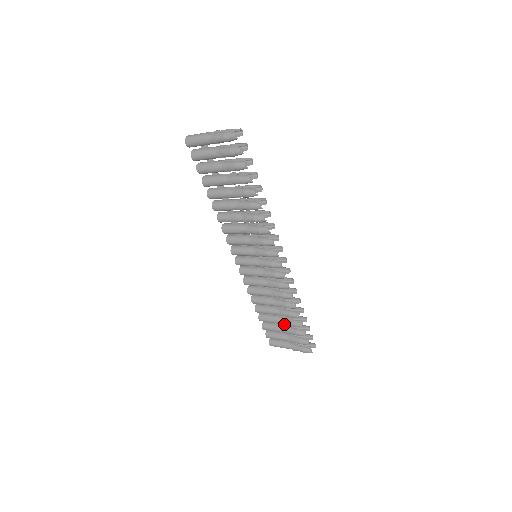
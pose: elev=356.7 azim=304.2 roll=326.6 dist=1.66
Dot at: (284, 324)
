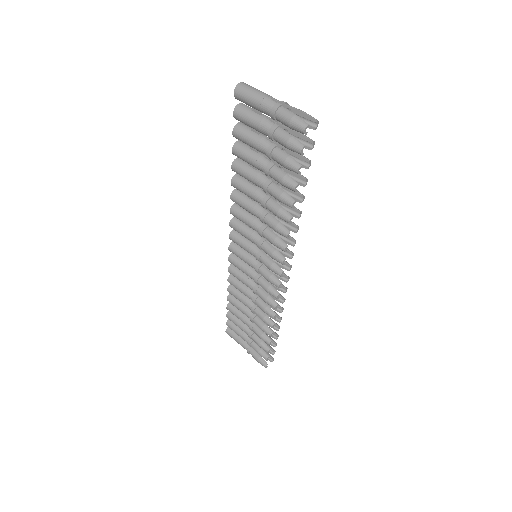
Dot at: (251, 330)
